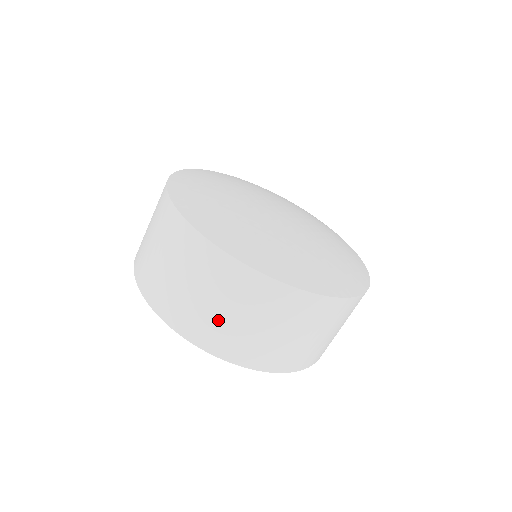
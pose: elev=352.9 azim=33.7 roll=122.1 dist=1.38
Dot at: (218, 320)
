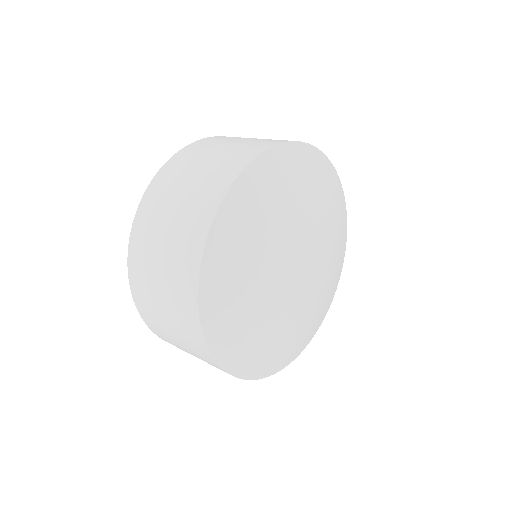
Dot at: (177, 345)
